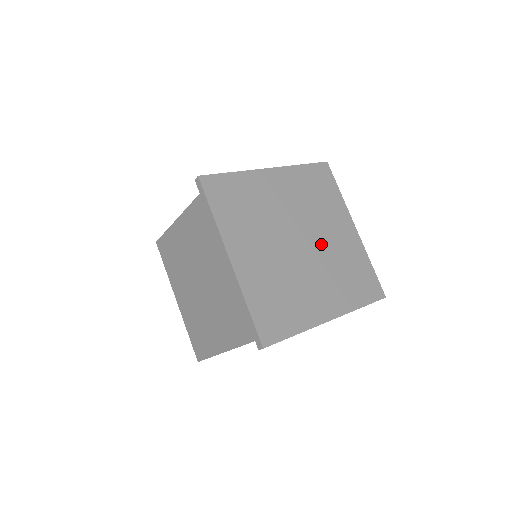
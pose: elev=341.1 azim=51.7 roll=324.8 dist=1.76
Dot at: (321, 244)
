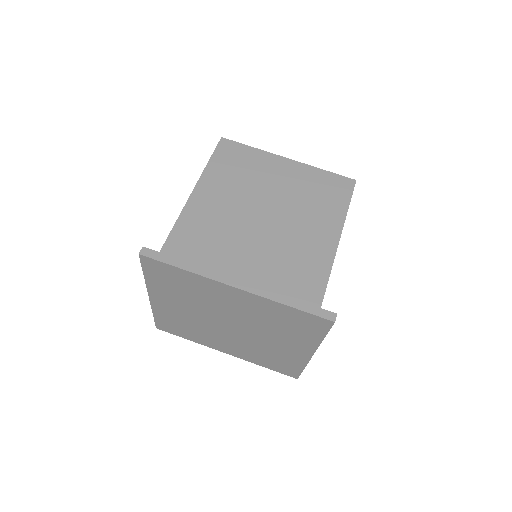
Dot at: (254, 337)
